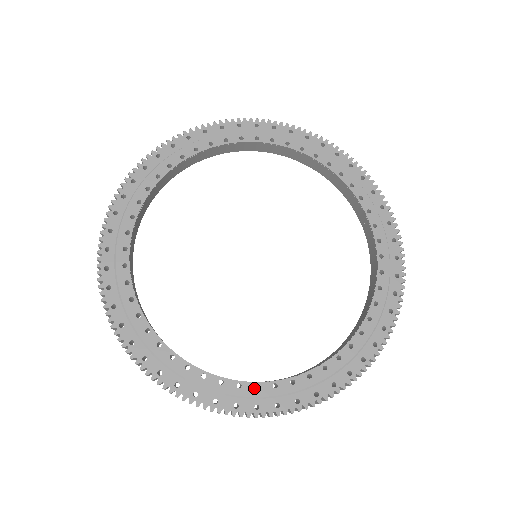
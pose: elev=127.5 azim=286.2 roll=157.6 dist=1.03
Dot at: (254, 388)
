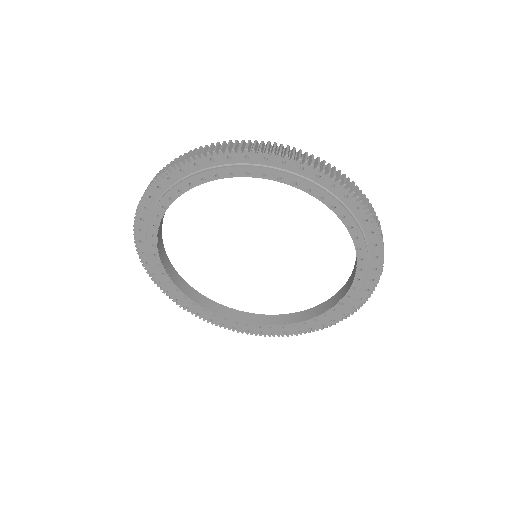
Dot at: (223, 319)
